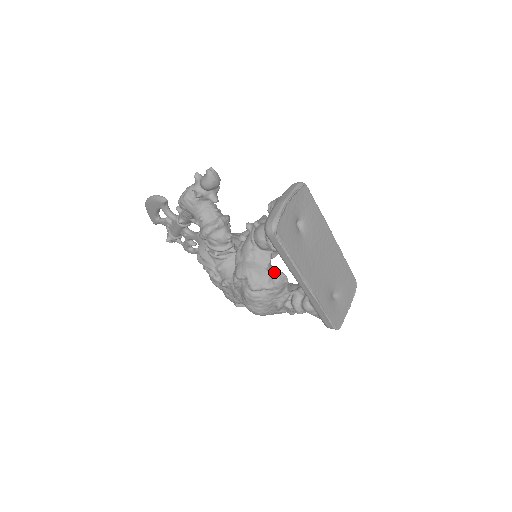
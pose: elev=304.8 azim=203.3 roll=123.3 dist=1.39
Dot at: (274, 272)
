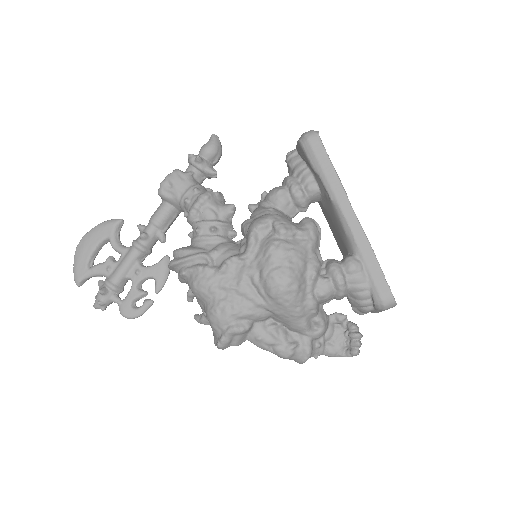
Dot at: (305, 218)
